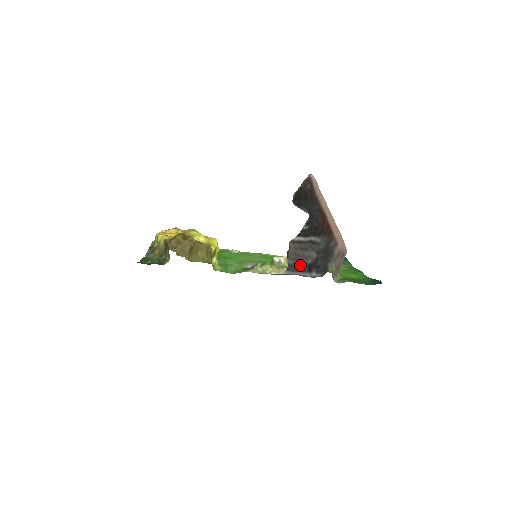
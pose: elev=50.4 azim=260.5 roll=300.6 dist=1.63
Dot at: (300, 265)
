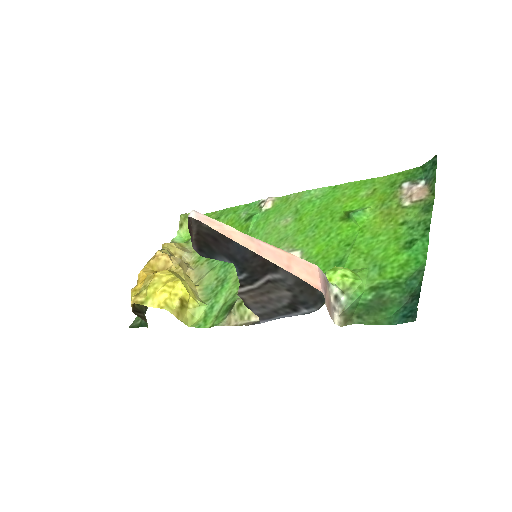
Dot at: (274, 310)
